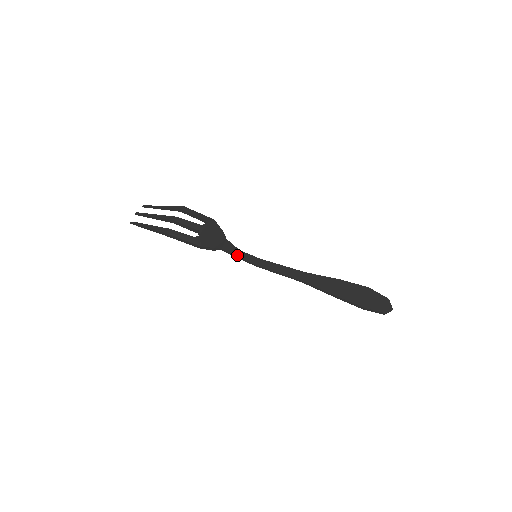
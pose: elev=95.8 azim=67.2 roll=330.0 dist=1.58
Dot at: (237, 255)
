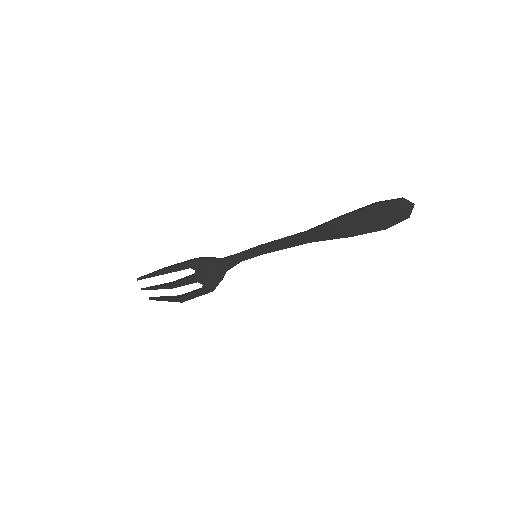
Dot at: (241, 260)
